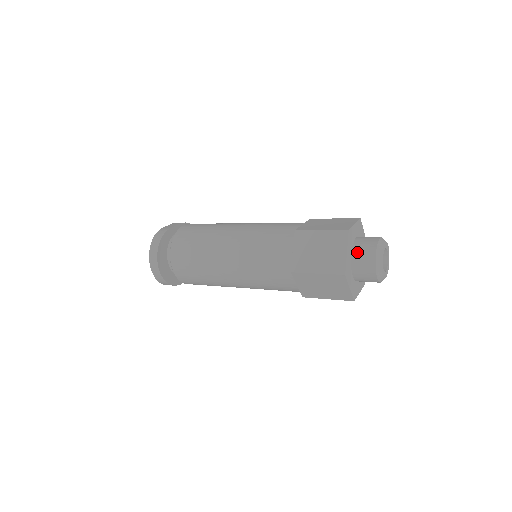
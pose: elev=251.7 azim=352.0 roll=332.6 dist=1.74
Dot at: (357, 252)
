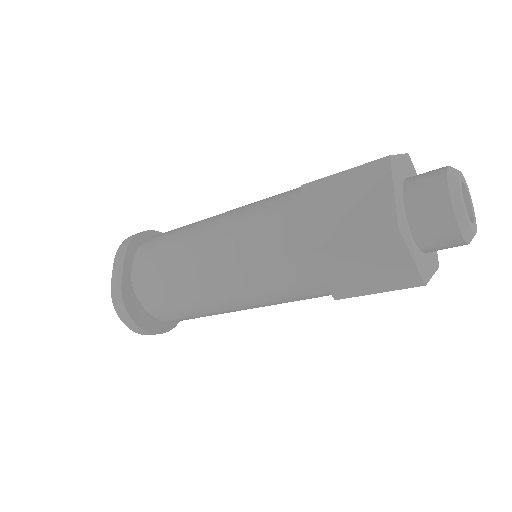
Dot at: (422, 234)
